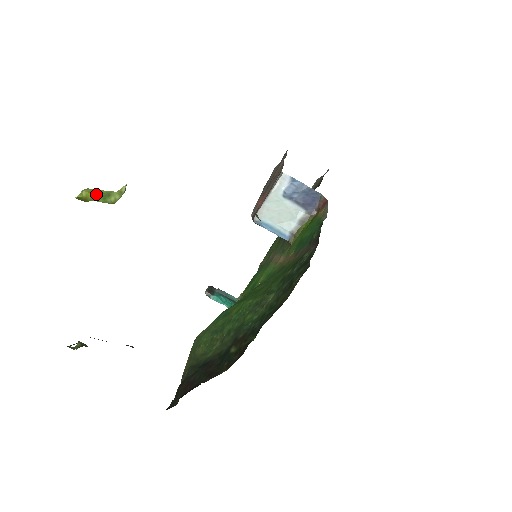
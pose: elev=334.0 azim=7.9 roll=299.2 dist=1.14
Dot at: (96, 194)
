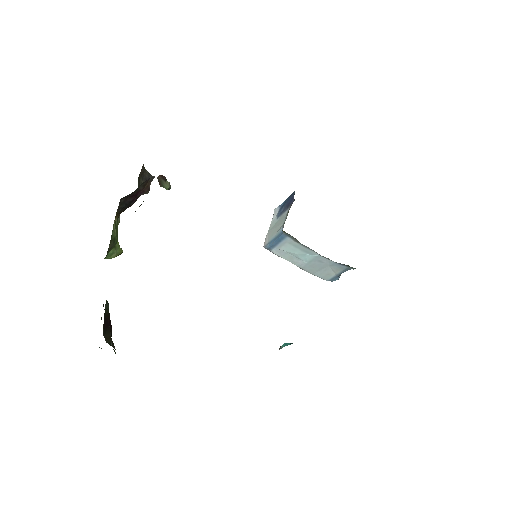
Dot at: occluded
